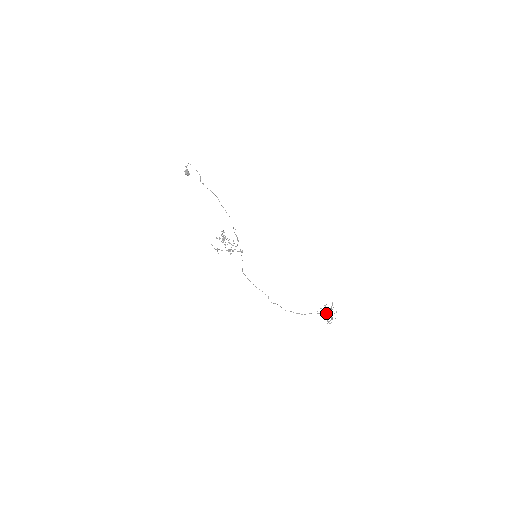
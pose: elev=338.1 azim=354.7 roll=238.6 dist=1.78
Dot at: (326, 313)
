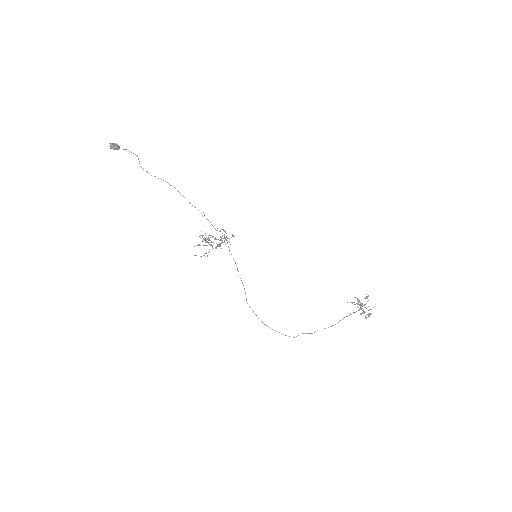
Dot at: (361, 309)
